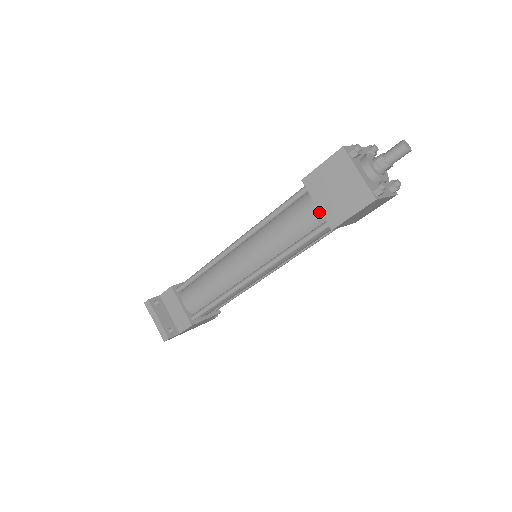
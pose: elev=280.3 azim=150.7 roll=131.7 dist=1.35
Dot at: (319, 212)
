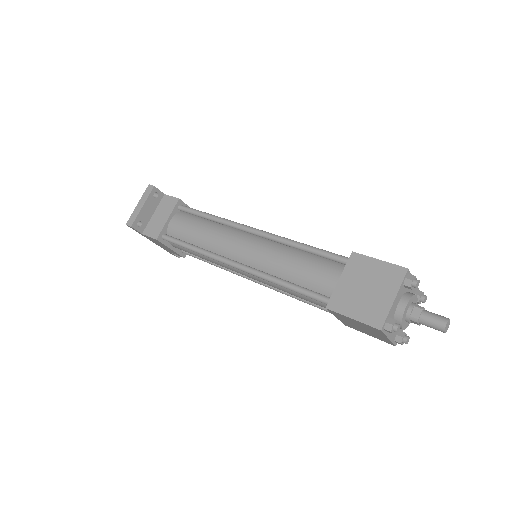
Dot at: (334, 286)
